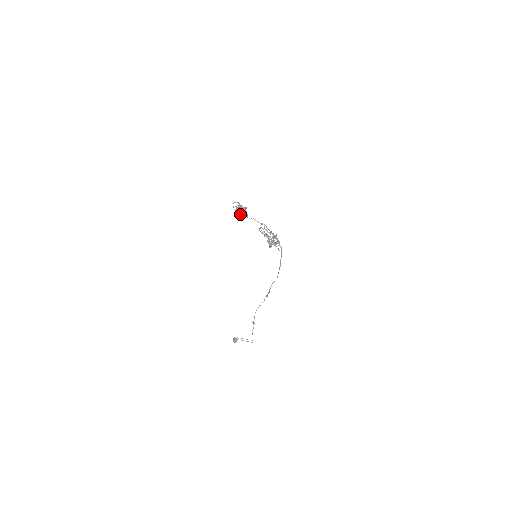
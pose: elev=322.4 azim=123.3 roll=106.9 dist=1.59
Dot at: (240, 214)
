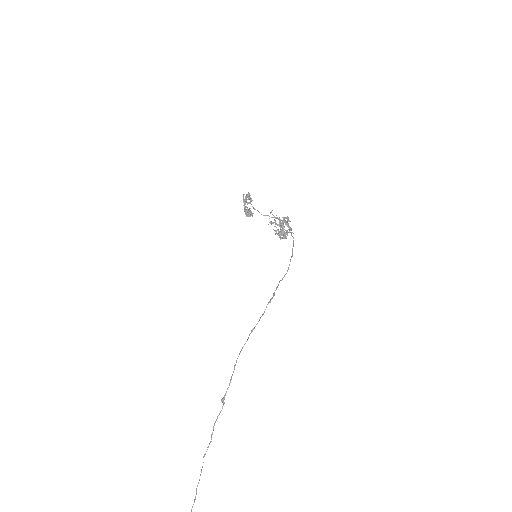
Dot at: (247, 207)
